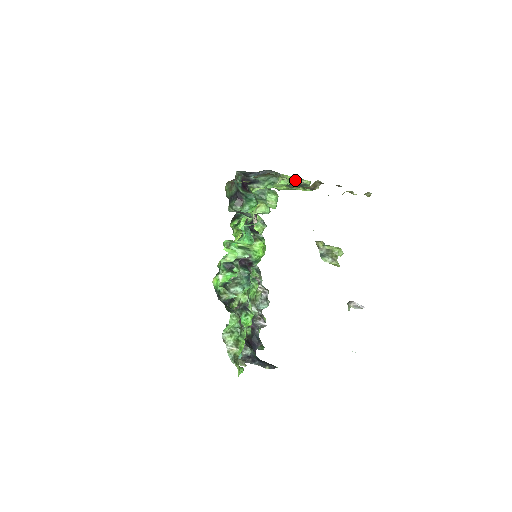
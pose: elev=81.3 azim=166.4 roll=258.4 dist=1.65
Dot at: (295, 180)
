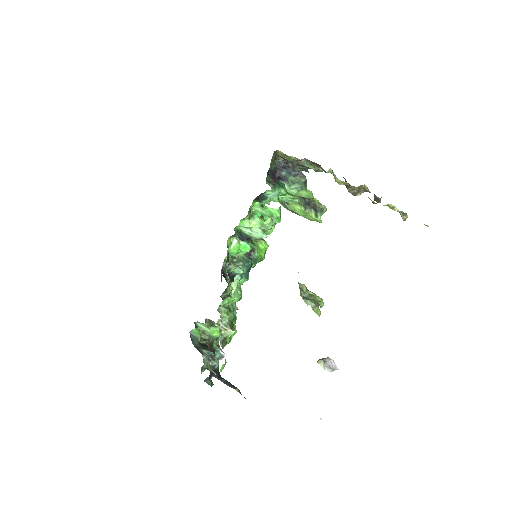
Dot at: (315, 200)
